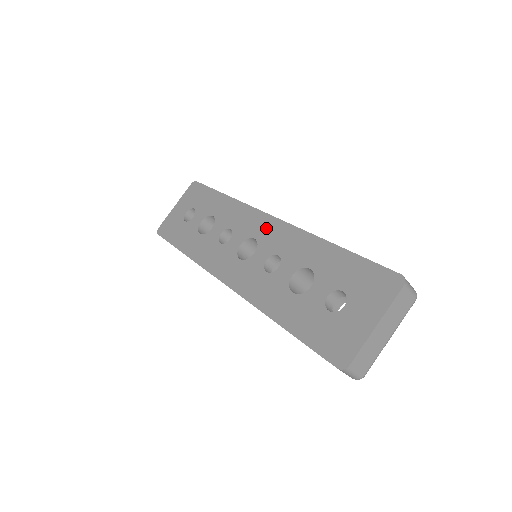
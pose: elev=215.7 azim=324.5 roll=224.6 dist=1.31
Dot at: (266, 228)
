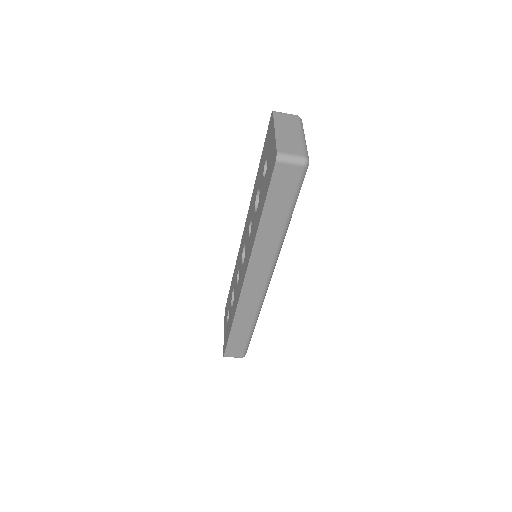
Dot at: (244, 235)
